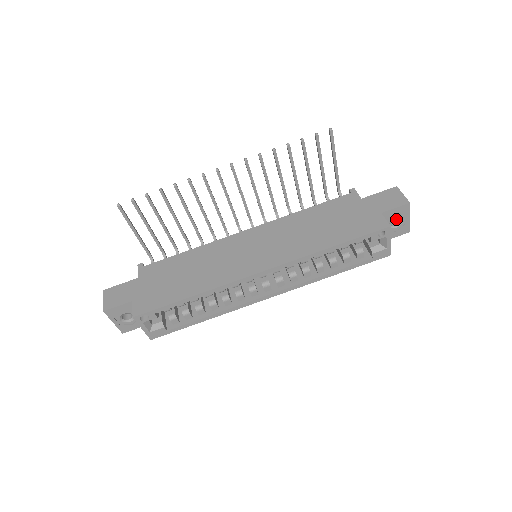
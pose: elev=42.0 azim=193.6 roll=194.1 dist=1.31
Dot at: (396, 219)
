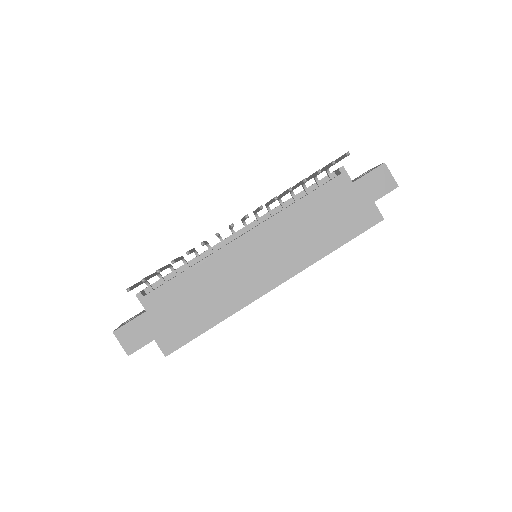
Dot at: occluded
